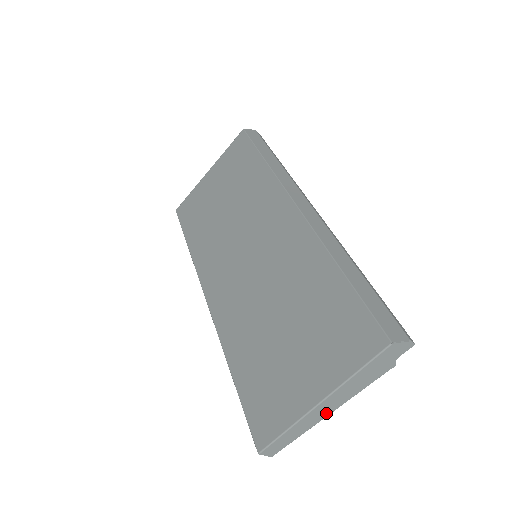
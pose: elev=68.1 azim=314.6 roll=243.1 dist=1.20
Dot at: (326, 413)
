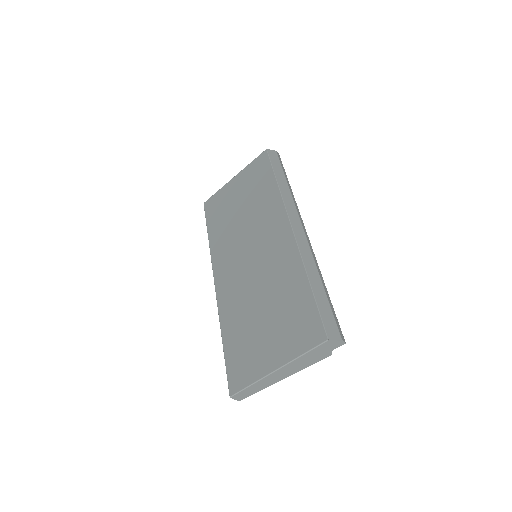
Dot at: (280, 378)
